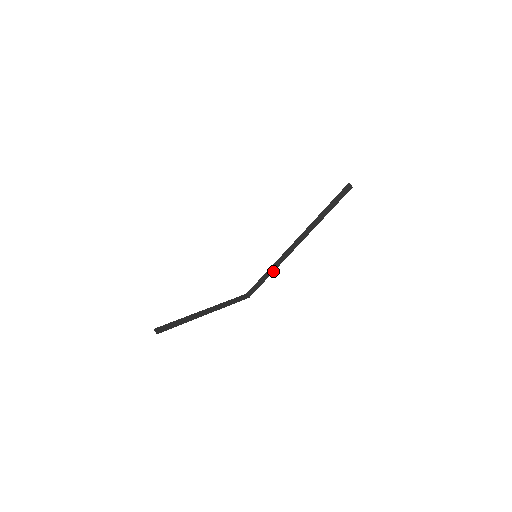
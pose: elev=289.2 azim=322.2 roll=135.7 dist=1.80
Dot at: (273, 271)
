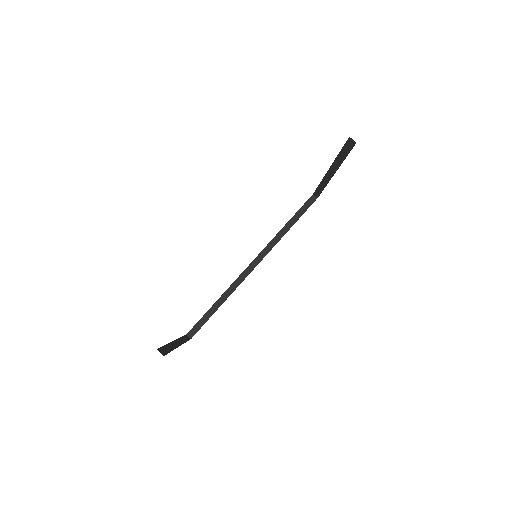
Dot at: (226, 299)
